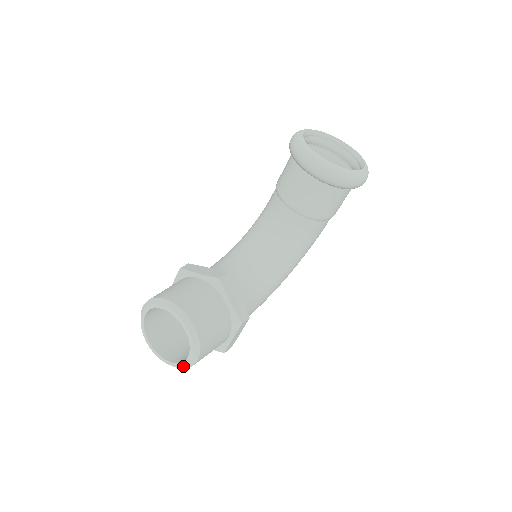
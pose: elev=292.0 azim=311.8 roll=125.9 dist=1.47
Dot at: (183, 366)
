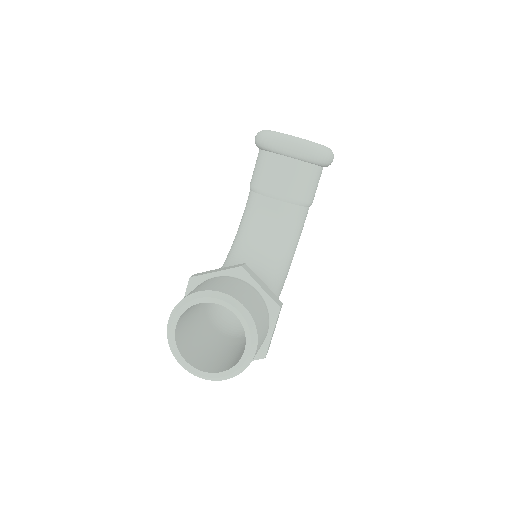
Dot at: (239, 368)
